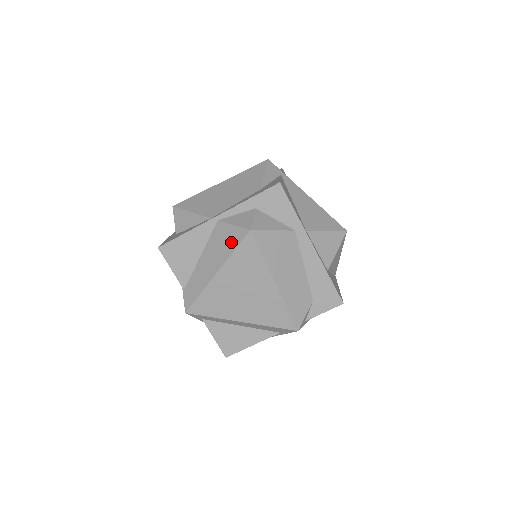
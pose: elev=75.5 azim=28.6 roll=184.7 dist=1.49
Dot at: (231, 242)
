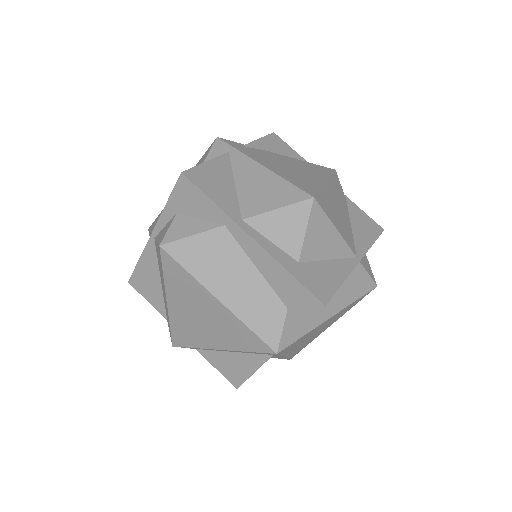
Dot at: (160, 262)
